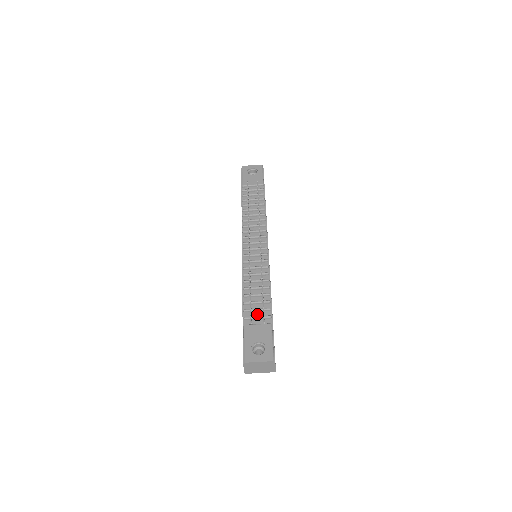
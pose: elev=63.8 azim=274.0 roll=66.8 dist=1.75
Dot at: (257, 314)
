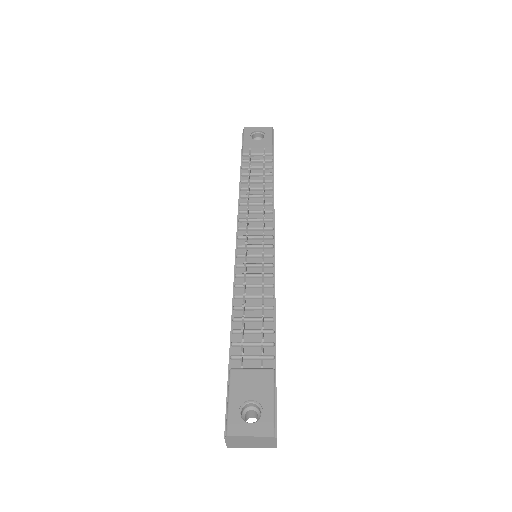
Dot at: (252, 351)
